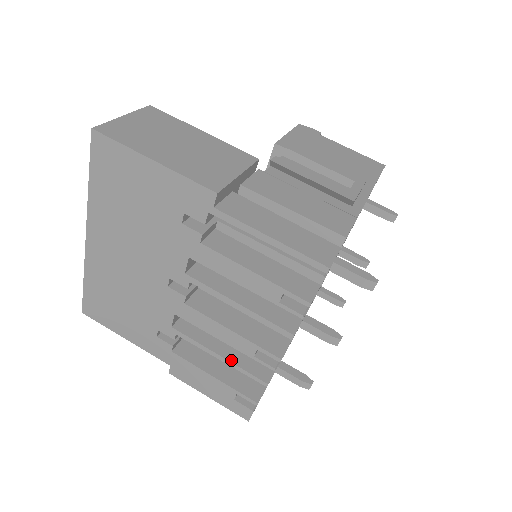
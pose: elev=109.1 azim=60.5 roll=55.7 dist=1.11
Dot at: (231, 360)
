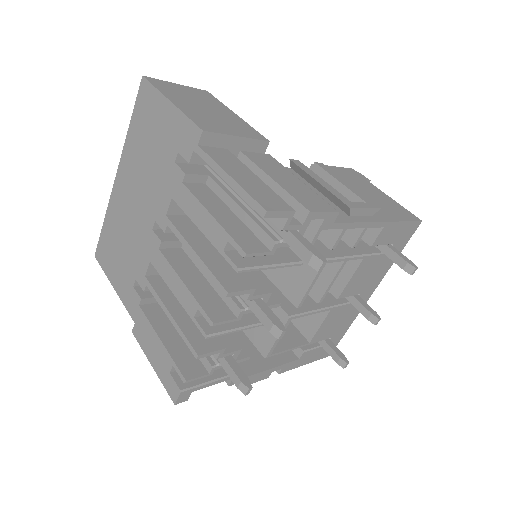
Dot at: (178, 322)
